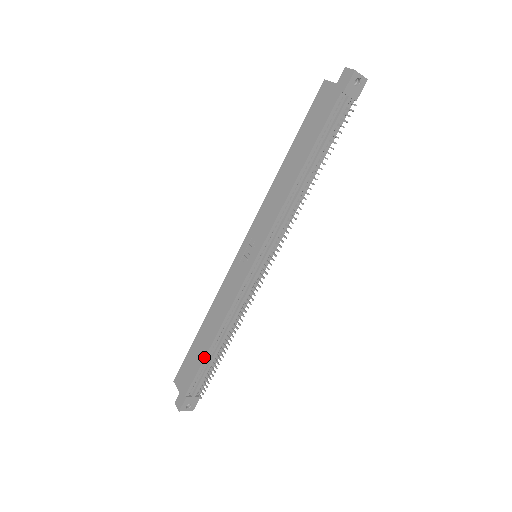
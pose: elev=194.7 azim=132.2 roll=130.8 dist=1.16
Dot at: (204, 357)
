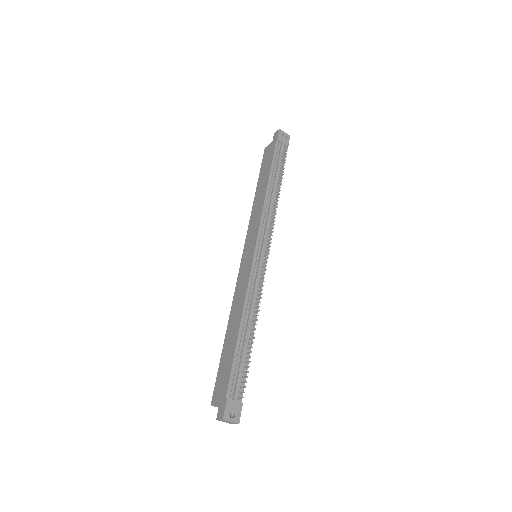
Dot at: (235, 348)
